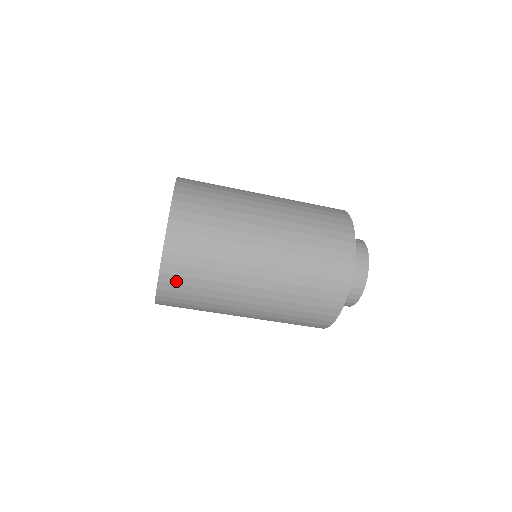
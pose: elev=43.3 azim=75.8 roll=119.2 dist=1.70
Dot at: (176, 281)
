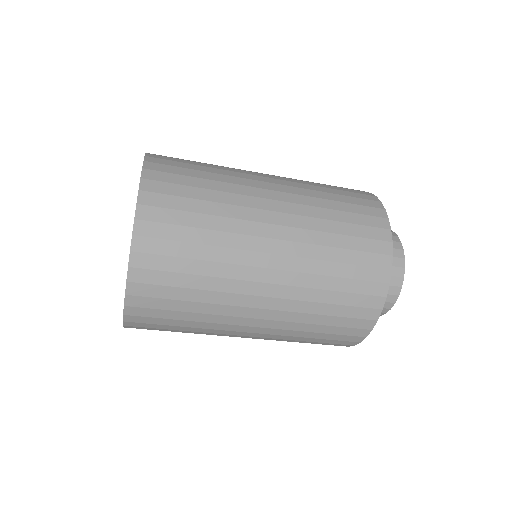
Dot at: (148, 314)
